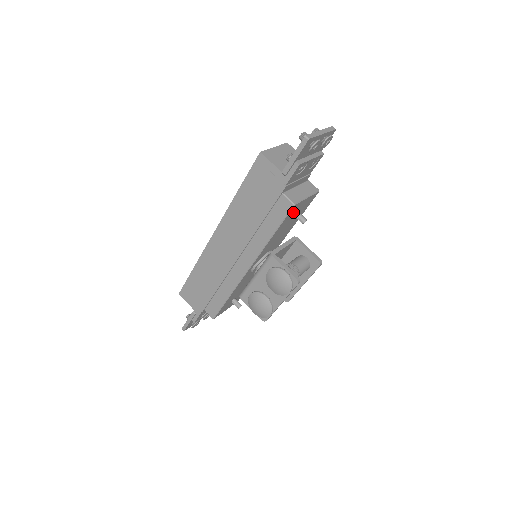
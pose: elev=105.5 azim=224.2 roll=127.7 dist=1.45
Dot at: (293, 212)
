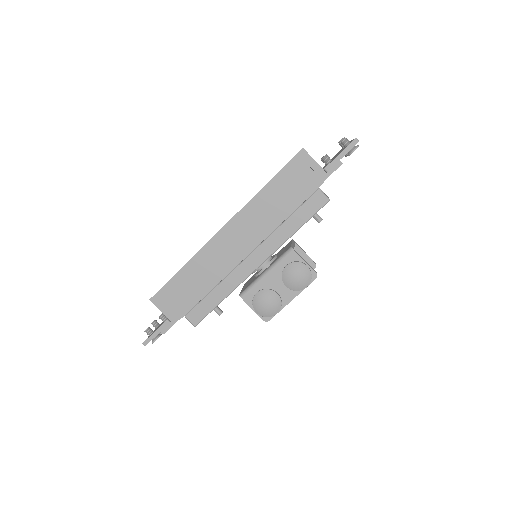
Dot at: occluded
